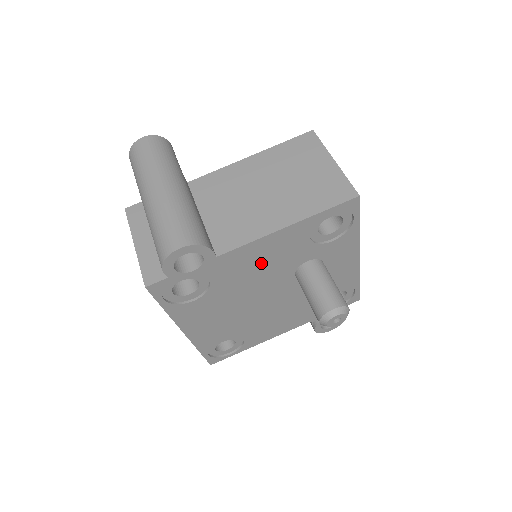
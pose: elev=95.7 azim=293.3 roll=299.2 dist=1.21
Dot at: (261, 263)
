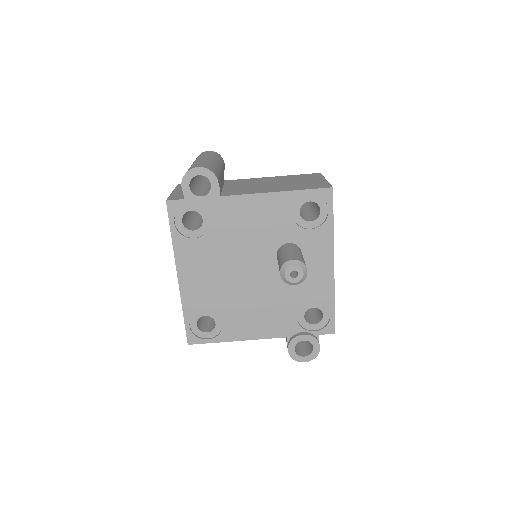
Dot at: (252, 223)
